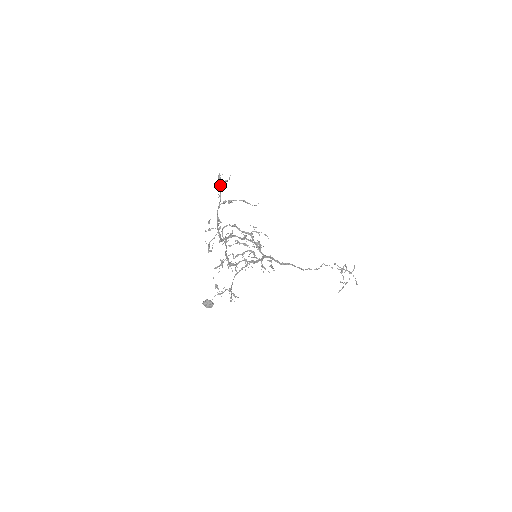
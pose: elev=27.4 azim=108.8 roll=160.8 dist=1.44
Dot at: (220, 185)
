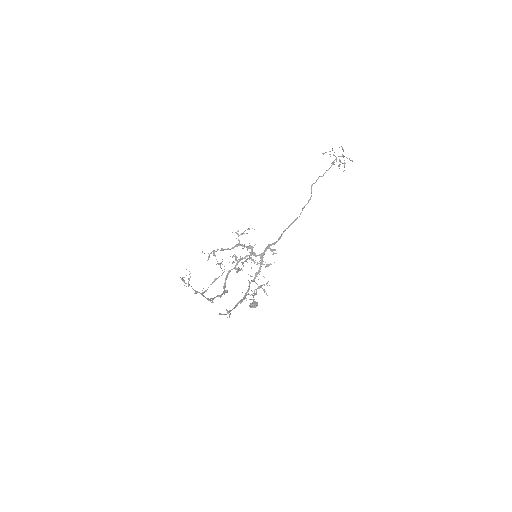
Dot at: occluded
